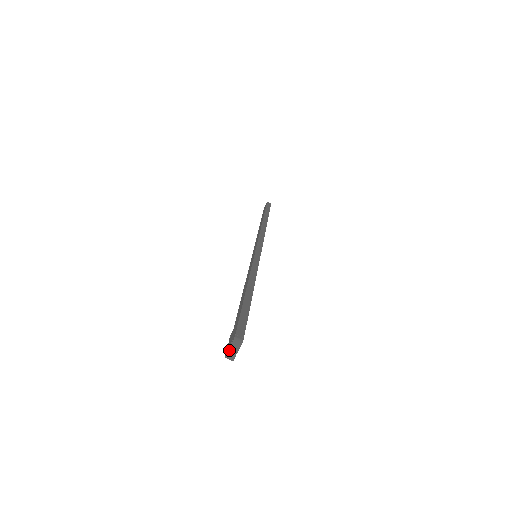
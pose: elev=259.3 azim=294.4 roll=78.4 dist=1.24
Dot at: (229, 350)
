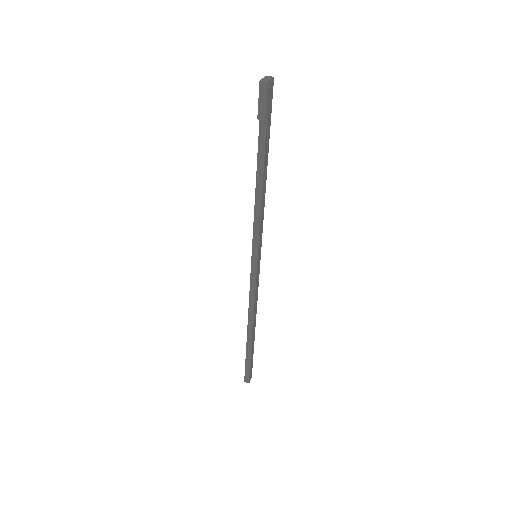
Dot at: (262, 82)
